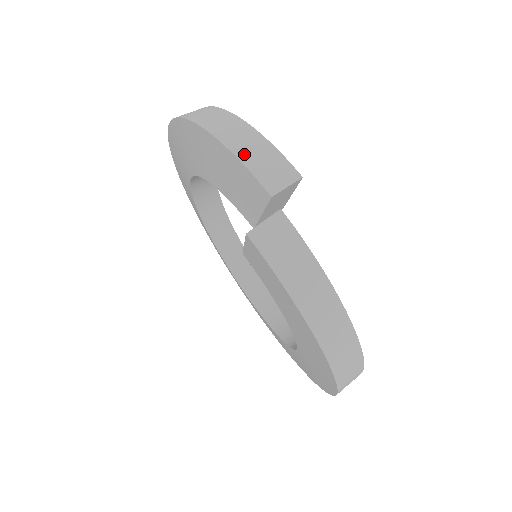
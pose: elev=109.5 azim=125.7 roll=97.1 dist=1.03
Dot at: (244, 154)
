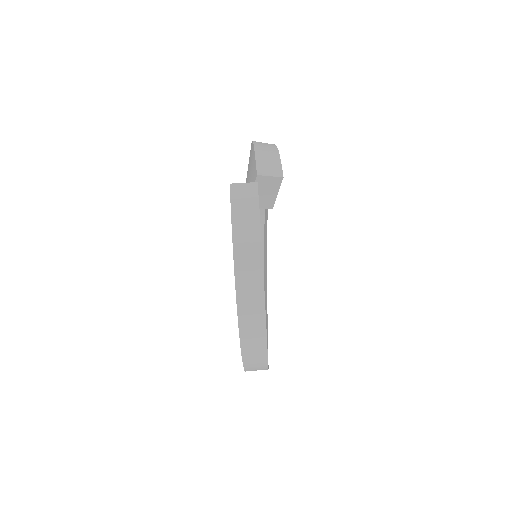
Dot at: (260, 154)
